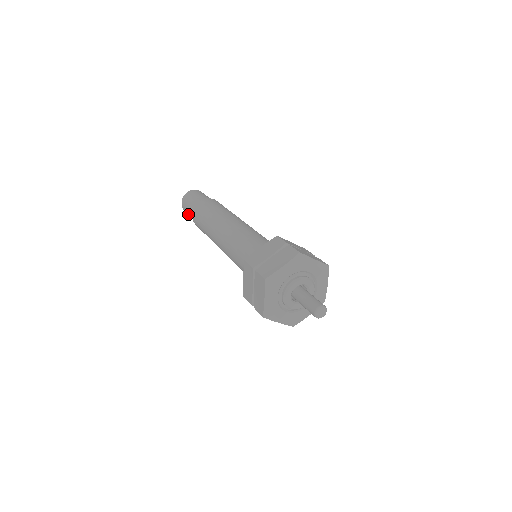
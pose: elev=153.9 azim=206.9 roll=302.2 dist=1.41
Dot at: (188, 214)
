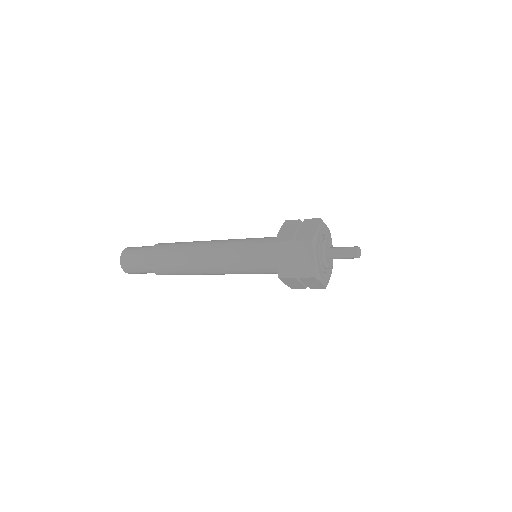
Dot at: (134, 269)
